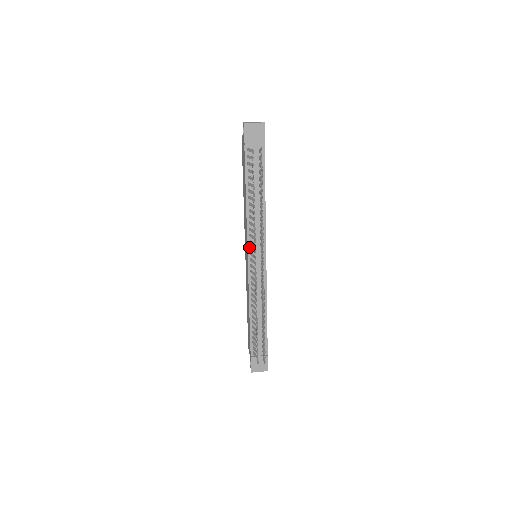
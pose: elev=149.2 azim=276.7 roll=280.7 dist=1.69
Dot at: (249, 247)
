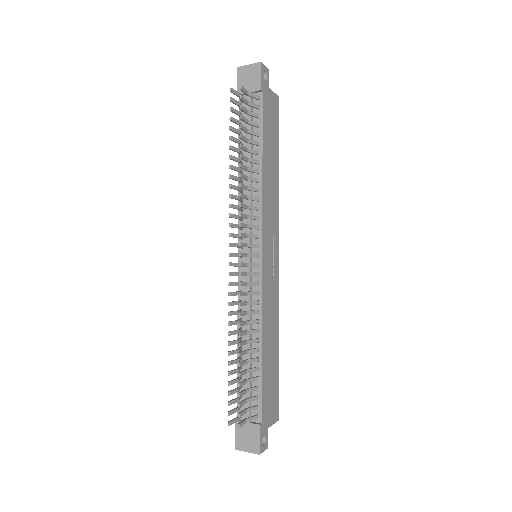
Dot at: occluded
